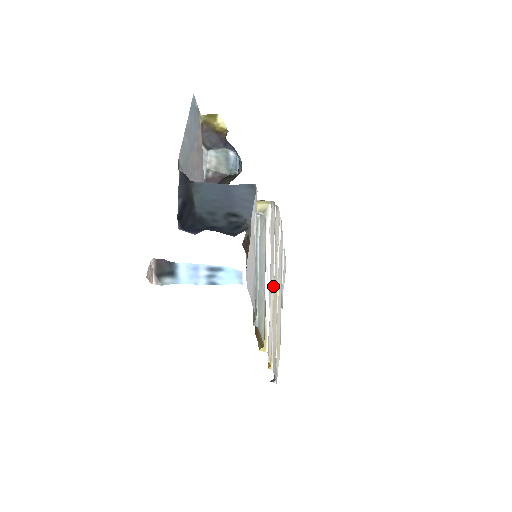
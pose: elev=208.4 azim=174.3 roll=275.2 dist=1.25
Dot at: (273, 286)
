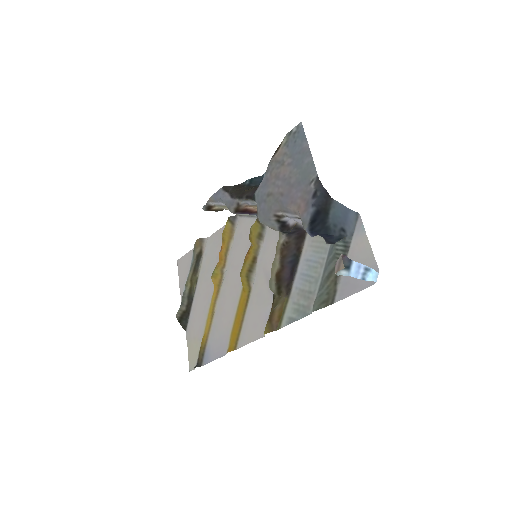
Dot at: (253, 282)
